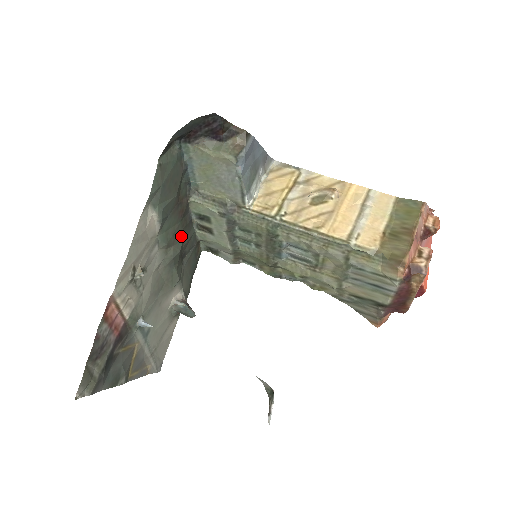
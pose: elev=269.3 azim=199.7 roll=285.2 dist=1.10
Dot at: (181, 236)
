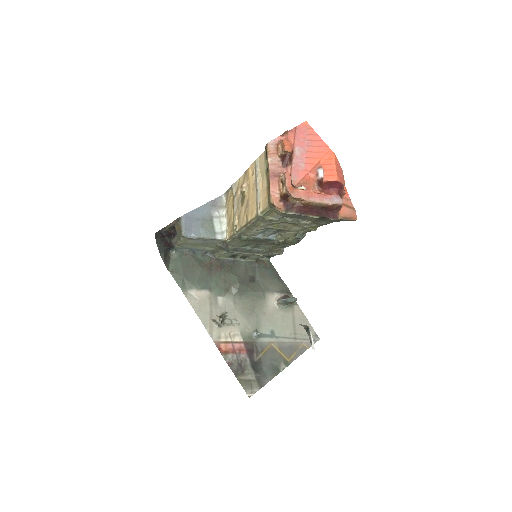
Dot at: (233, 276)
